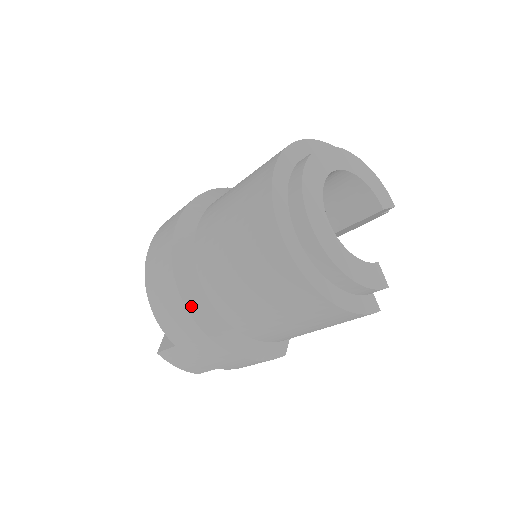
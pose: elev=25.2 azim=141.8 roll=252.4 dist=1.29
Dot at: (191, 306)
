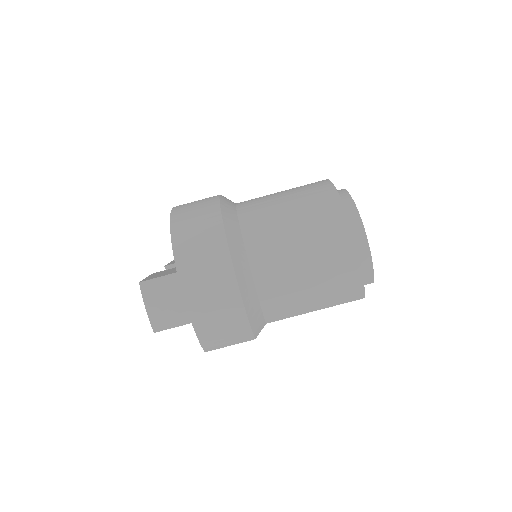
Dot at: (229, 233)
